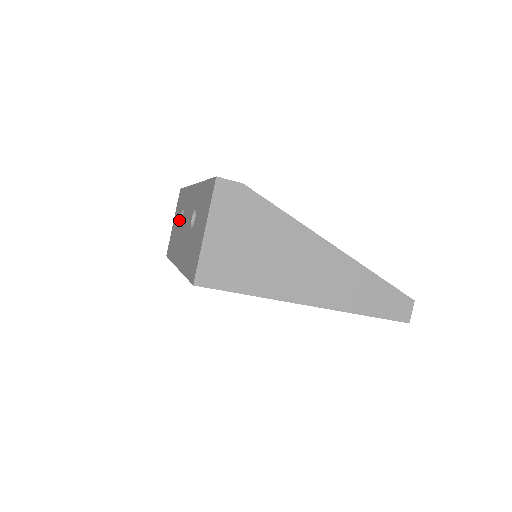
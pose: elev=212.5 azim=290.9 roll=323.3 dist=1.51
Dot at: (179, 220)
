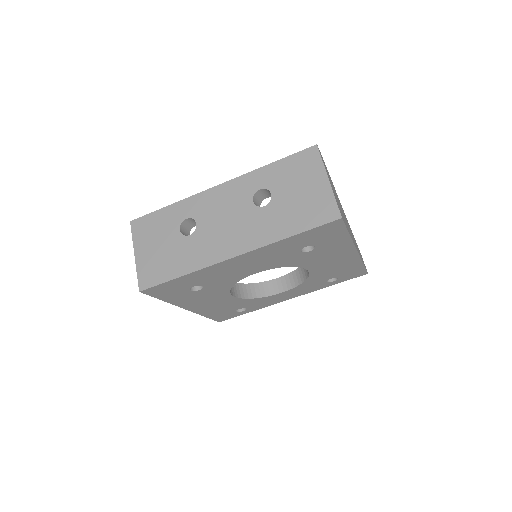
Dot at: (179, 234)
